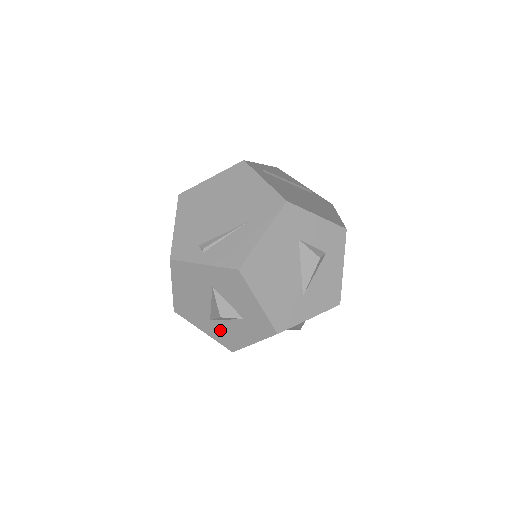
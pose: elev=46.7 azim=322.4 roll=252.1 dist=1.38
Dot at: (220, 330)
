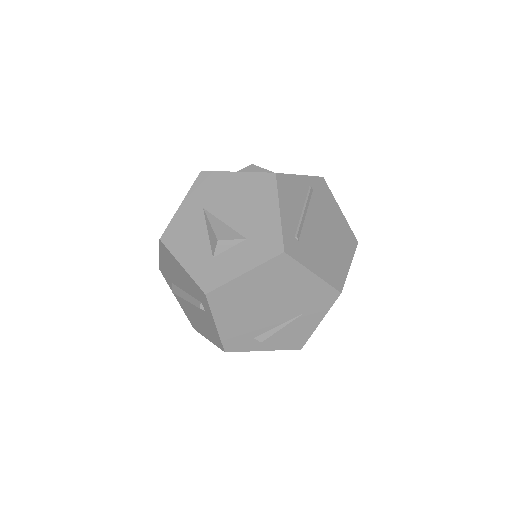
Dot at: occluded
